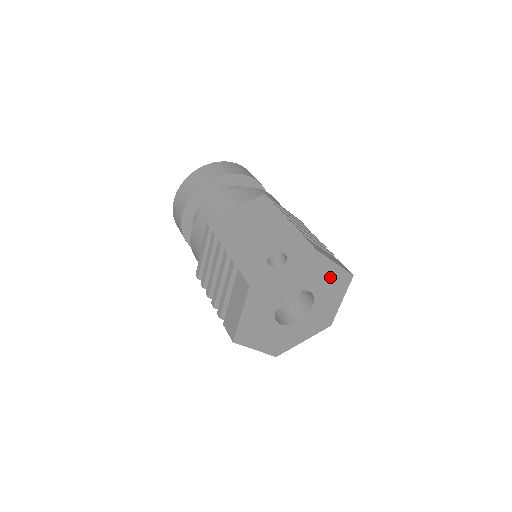
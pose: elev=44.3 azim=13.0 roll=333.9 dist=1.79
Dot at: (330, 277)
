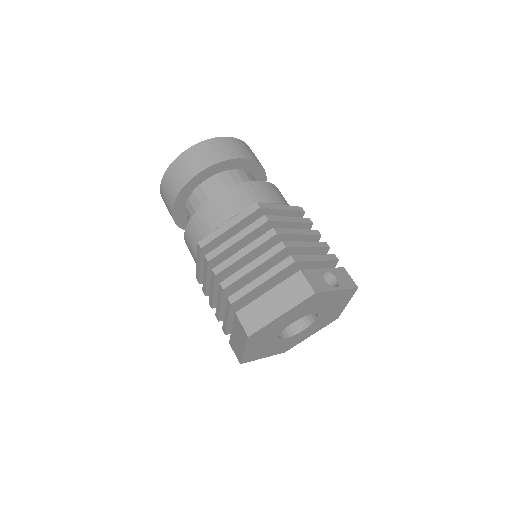
Dot at: (334, 312)
